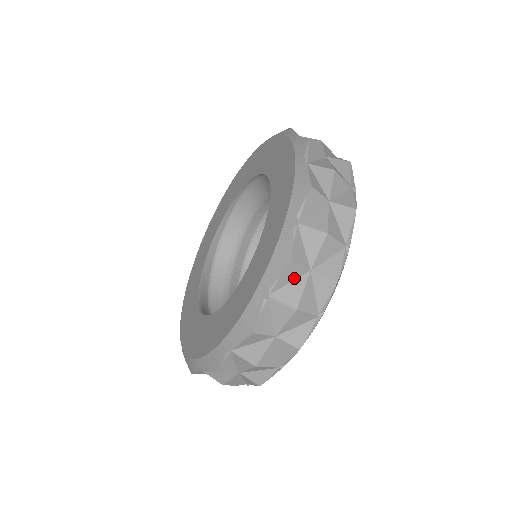
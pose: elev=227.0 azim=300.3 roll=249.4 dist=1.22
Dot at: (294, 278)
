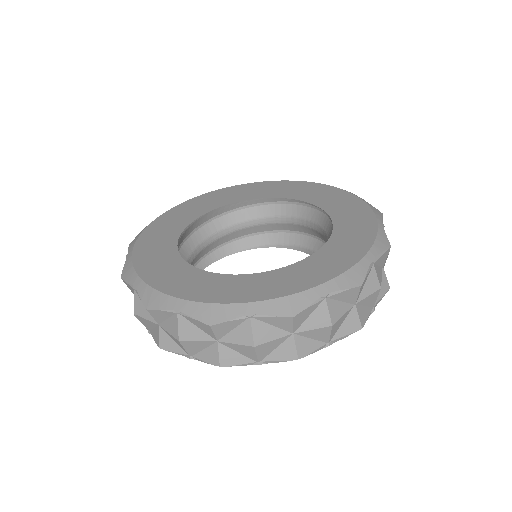
Dot at: (279, 326)
